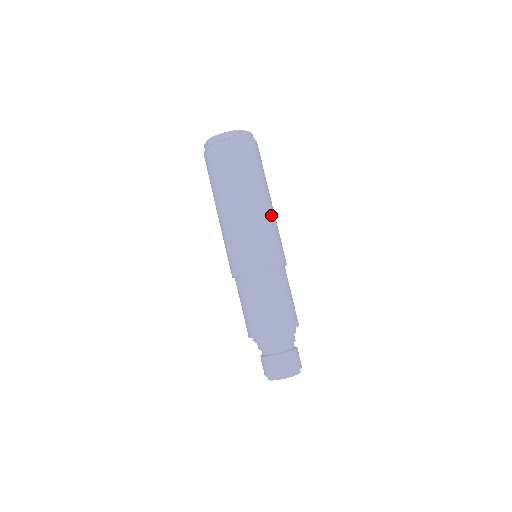
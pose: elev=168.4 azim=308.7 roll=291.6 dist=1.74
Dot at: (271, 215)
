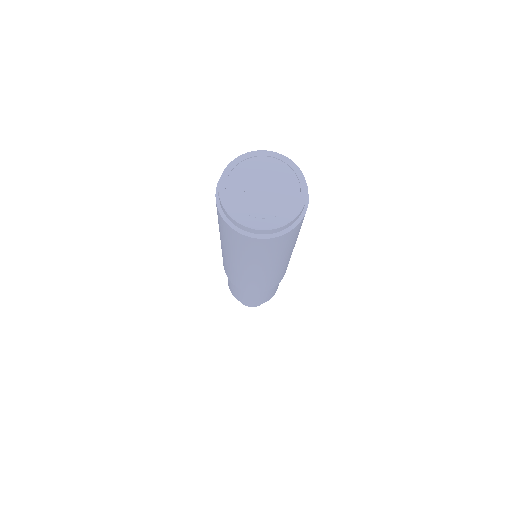
Dot at: (273, 273)
